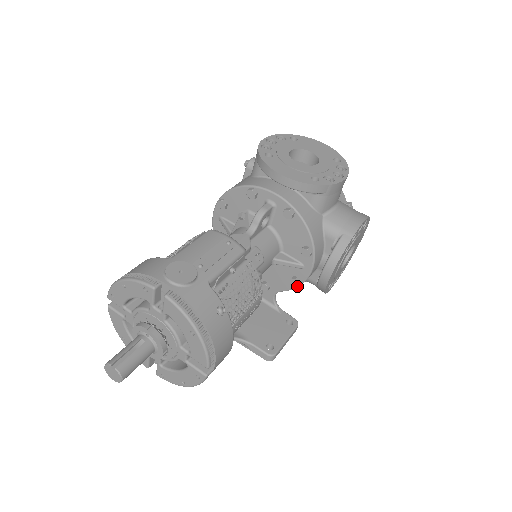
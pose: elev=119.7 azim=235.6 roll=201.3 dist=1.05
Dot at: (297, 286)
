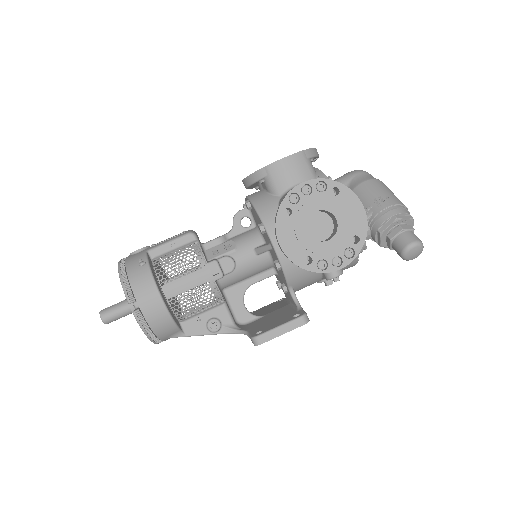
Dot at: (277, 268)
